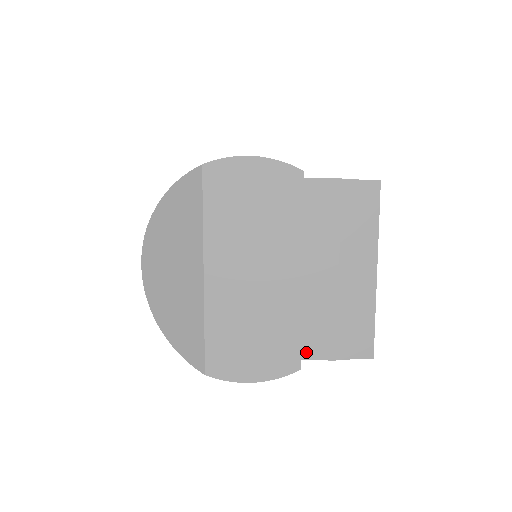
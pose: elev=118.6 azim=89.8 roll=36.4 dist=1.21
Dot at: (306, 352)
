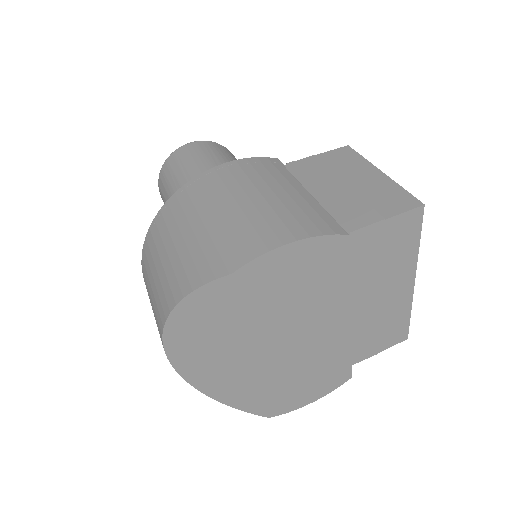
Dot at: (352, 360)
